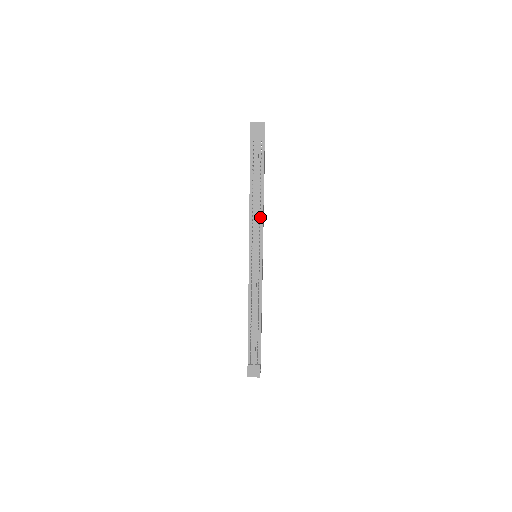
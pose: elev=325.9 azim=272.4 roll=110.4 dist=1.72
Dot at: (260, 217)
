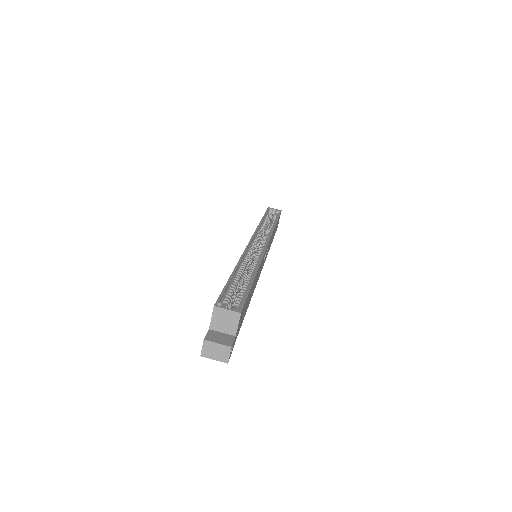
Dot at: occluded
